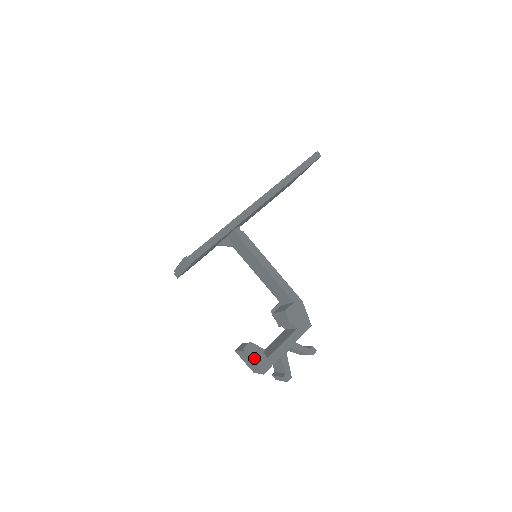
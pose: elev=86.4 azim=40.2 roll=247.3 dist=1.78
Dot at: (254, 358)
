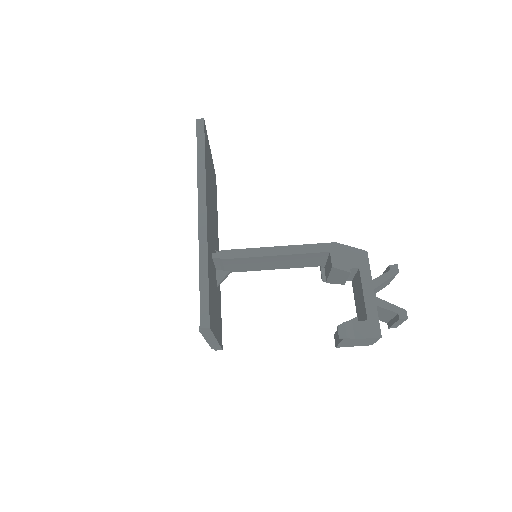
Dot at: (357, 334)
